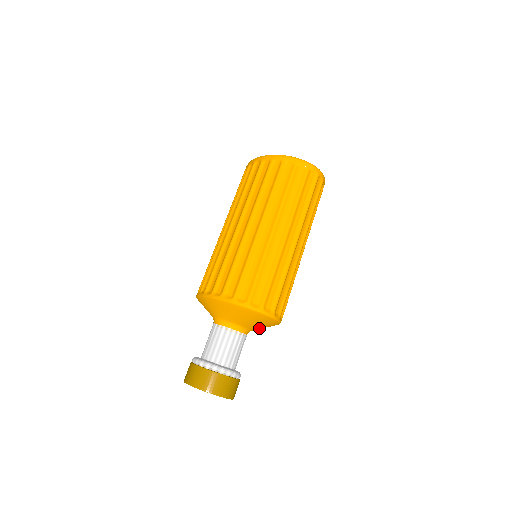
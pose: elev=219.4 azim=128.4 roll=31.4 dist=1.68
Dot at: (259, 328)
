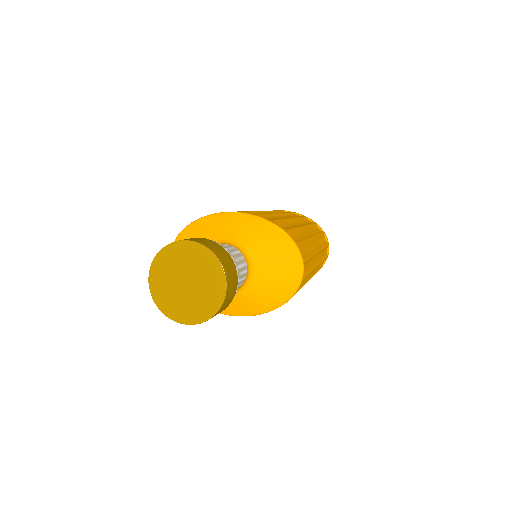
Dot at: (255, 293)
